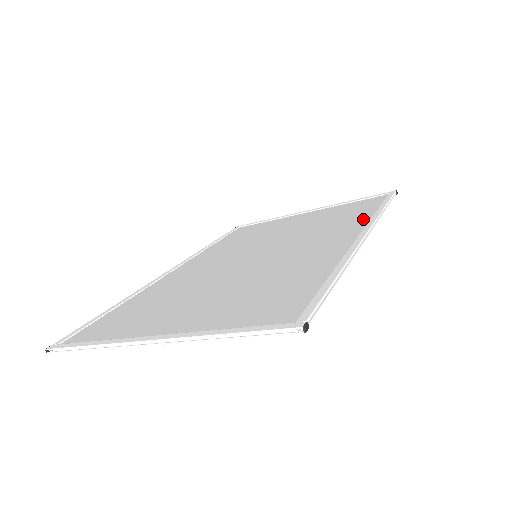
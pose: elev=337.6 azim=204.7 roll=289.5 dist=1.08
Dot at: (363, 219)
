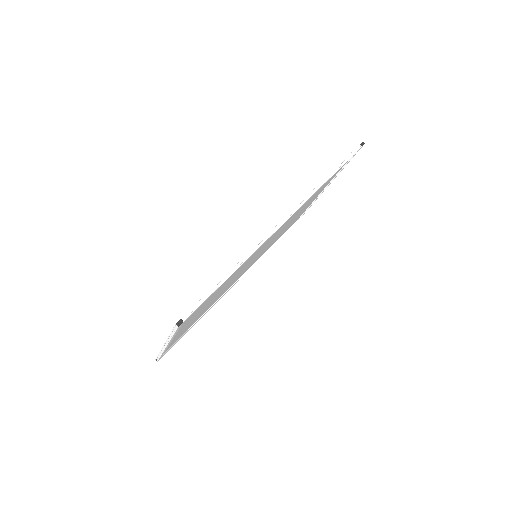
Dot at: occluded
